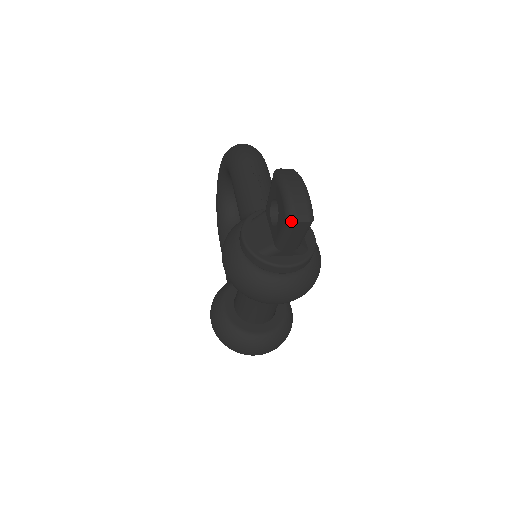
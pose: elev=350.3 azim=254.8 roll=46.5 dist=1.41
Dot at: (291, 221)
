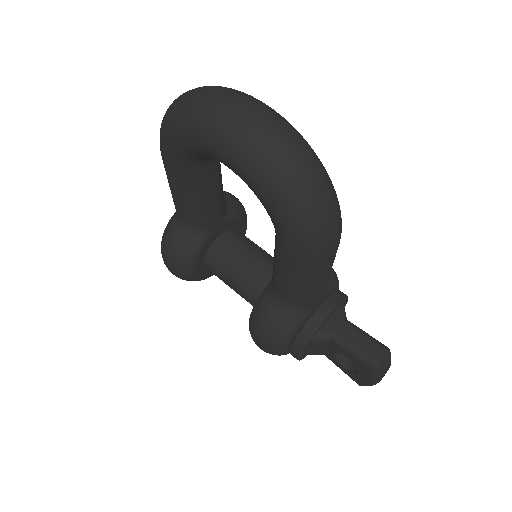
Dot at: occluded
